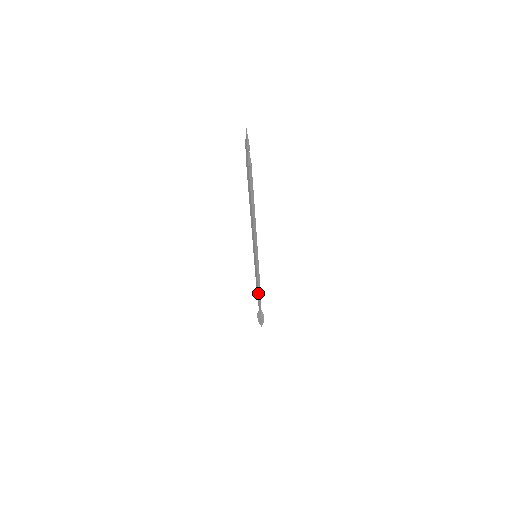
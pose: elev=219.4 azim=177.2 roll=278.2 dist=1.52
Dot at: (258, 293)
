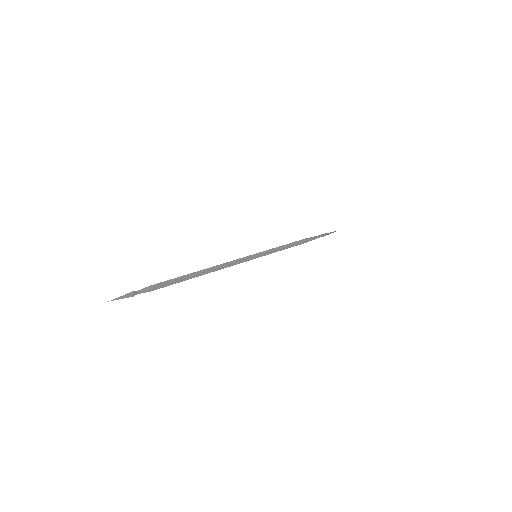
Dot at: (297, 245)
